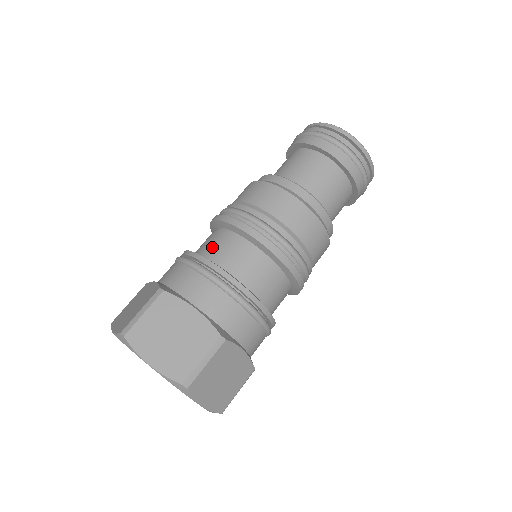
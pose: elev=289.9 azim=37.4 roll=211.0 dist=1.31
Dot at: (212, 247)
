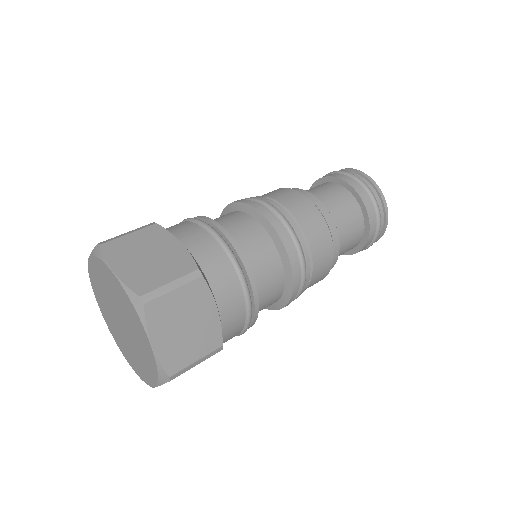
Dot at: (216, 219)
